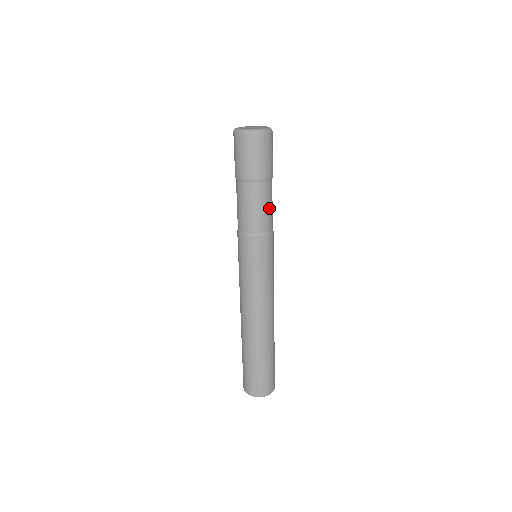
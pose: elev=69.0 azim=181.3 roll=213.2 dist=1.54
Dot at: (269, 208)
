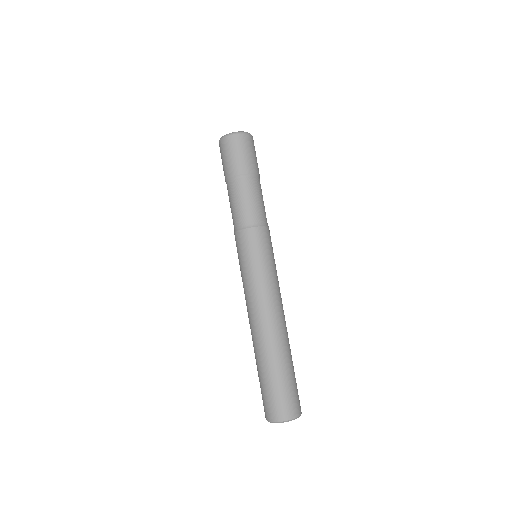
Dot at: (262, 202)
